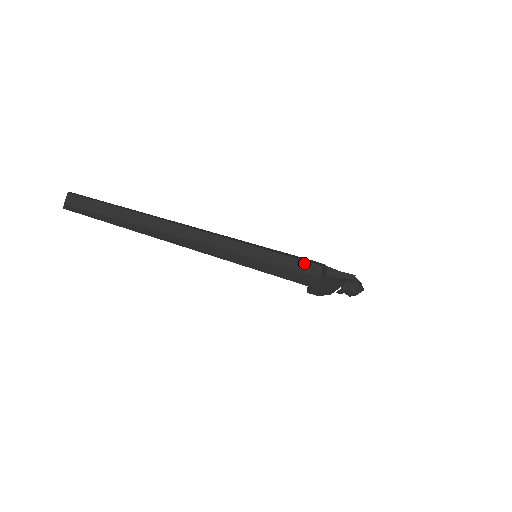
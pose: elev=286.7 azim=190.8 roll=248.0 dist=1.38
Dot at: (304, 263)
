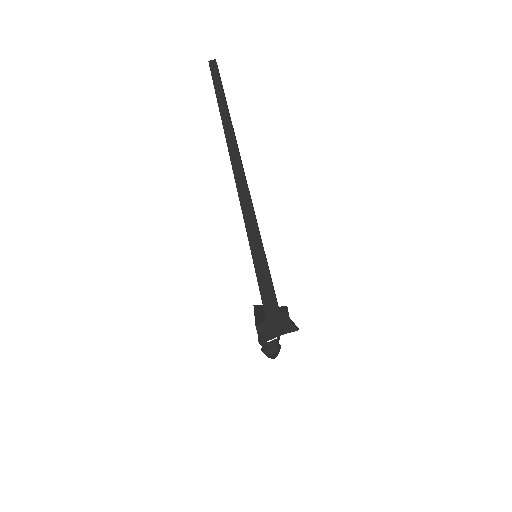
Dot at: occluded
